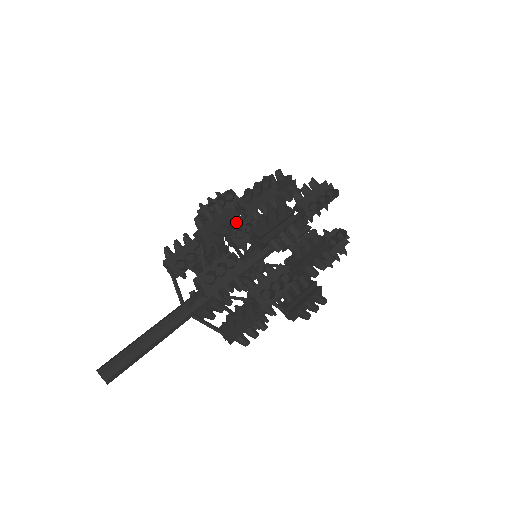
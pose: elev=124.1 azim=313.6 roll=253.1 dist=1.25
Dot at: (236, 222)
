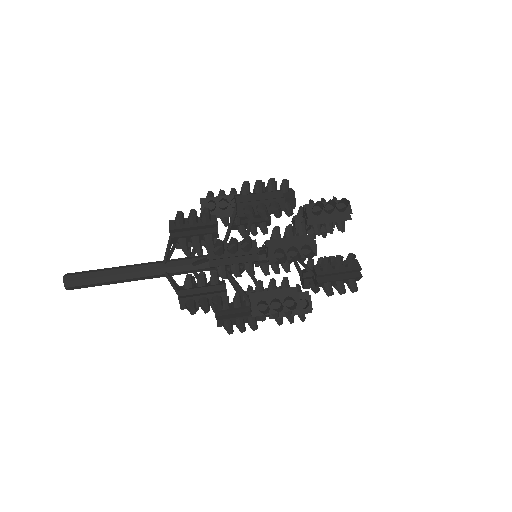
Dot at: occluded
